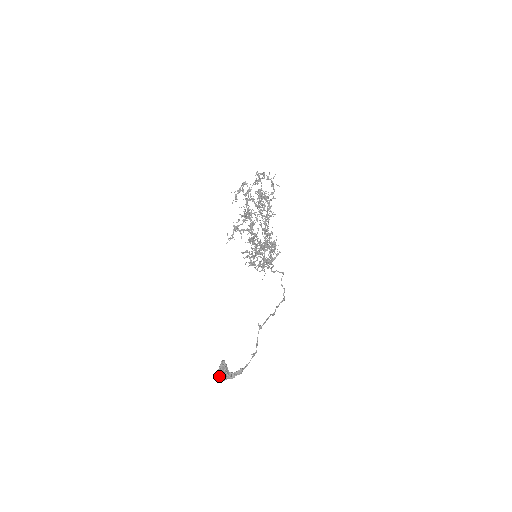
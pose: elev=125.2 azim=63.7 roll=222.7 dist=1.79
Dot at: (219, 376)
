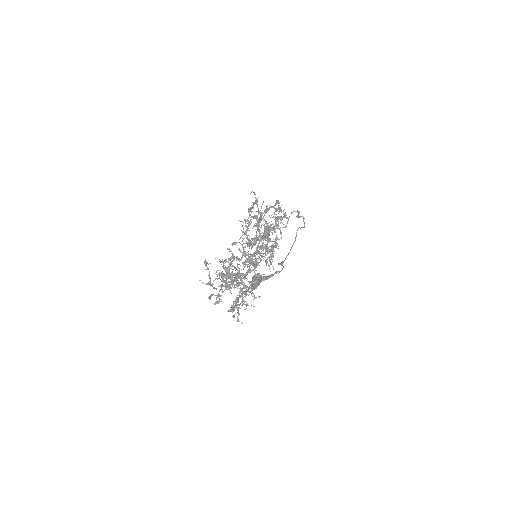
Dot at: occluded
